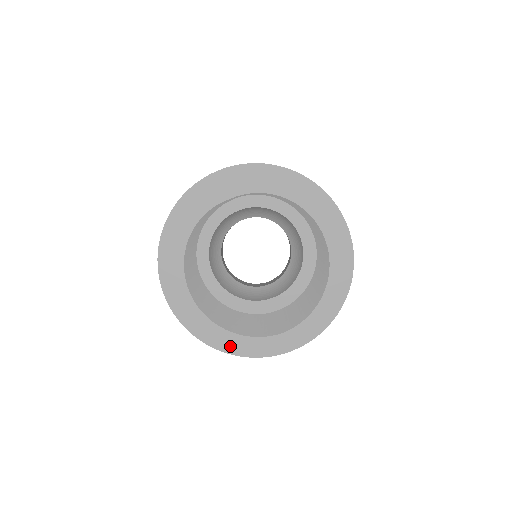
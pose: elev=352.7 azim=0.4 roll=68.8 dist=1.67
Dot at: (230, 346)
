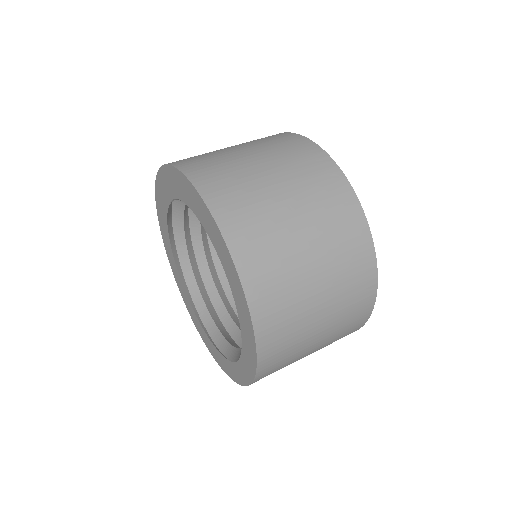
Dot at: (220, 362)
